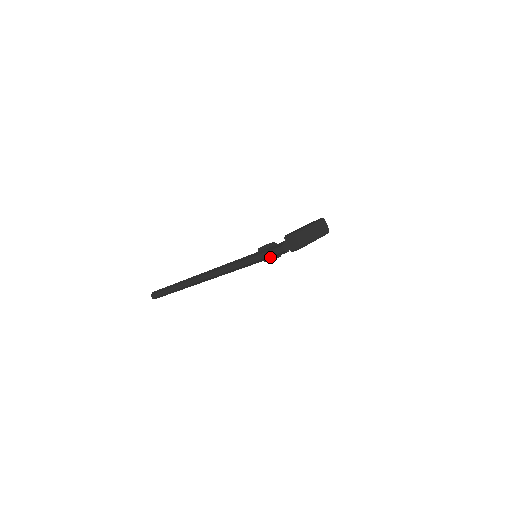
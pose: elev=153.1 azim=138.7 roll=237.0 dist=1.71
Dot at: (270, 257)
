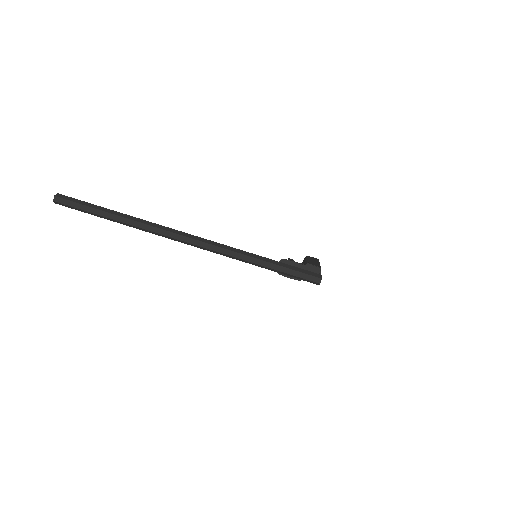
Dot at: (296, 277)
